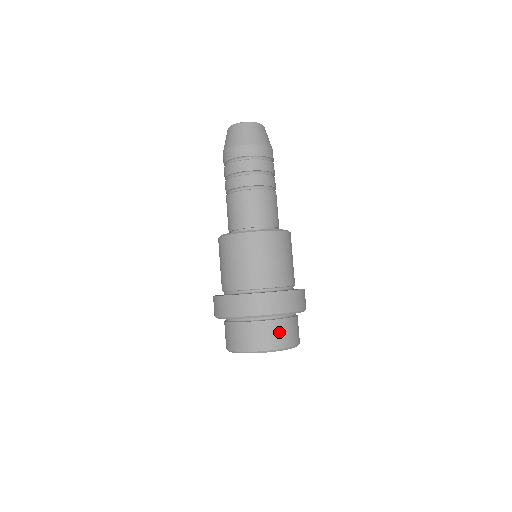
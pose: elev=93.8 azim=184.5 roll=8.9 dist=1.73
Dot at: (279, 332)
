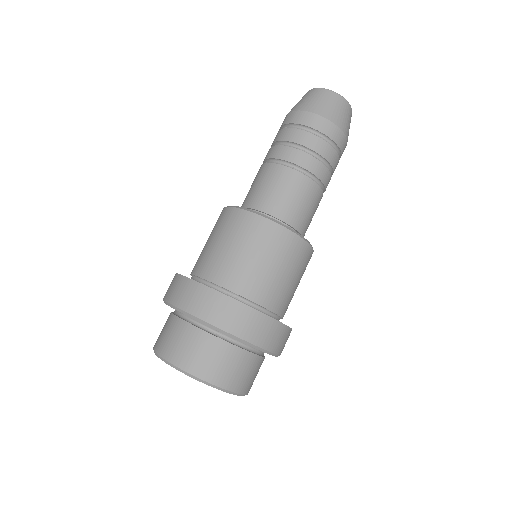
Dot at: (257, 373)
